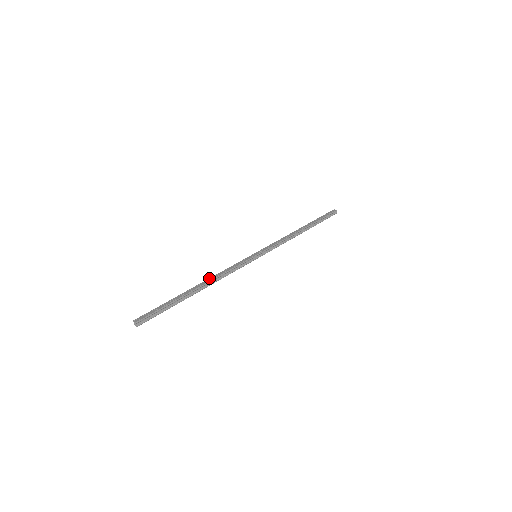
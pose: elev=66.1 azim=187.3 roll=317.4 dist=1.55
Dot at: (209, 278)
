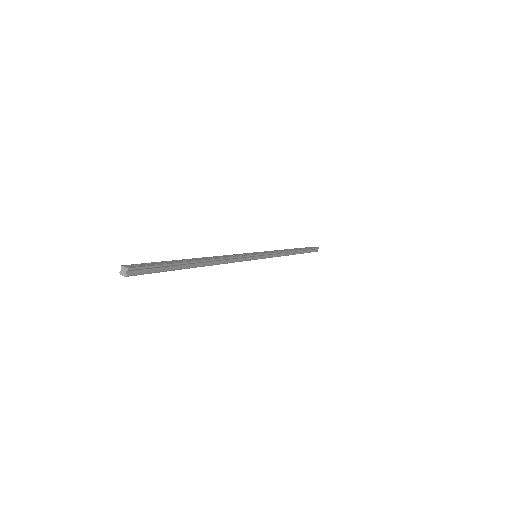
Dot at: occluded
